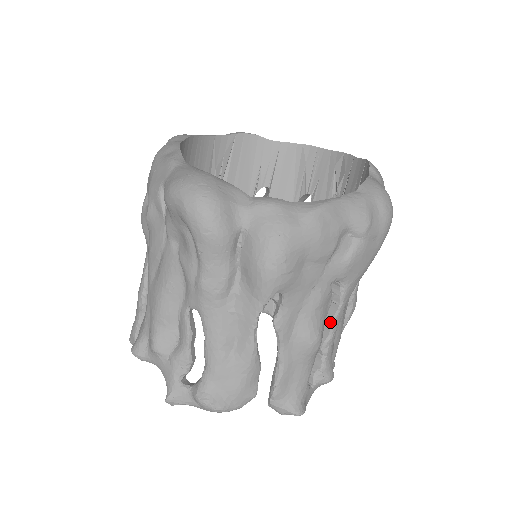
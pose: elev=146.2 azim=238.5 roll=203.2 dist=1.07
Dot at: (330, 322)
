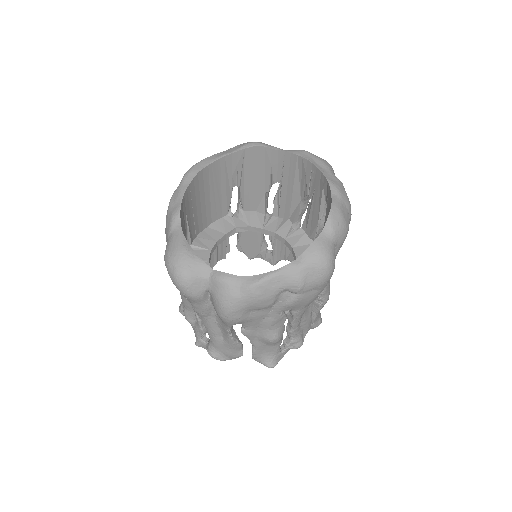
Dot at: (290, 324)
